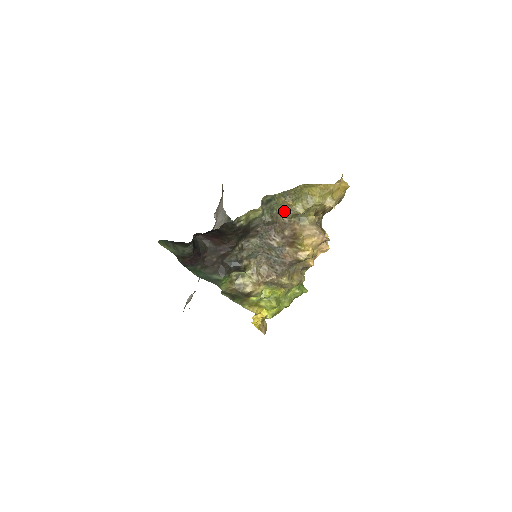
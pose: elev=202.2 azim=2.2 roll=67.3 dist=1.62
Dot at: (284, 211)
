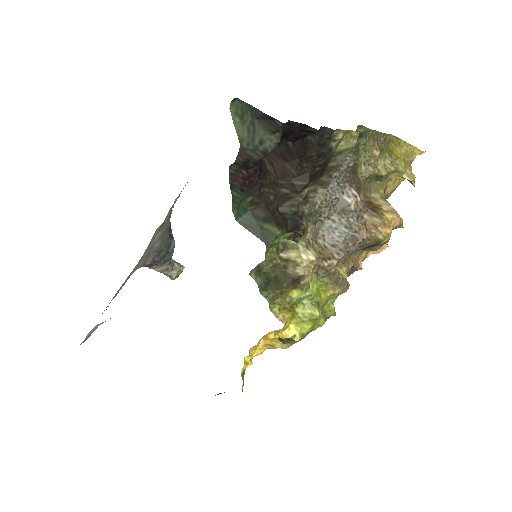
Dot at: (362, 165)
